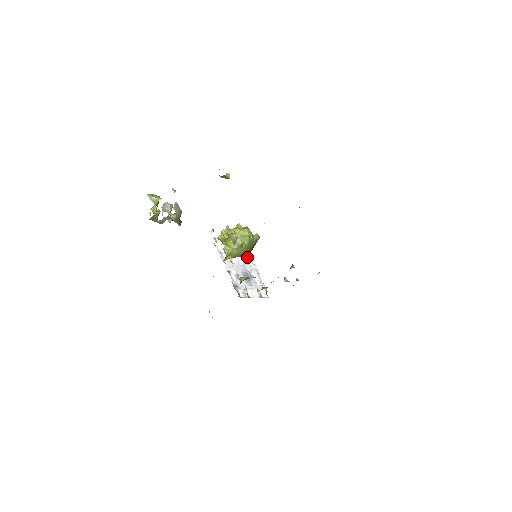
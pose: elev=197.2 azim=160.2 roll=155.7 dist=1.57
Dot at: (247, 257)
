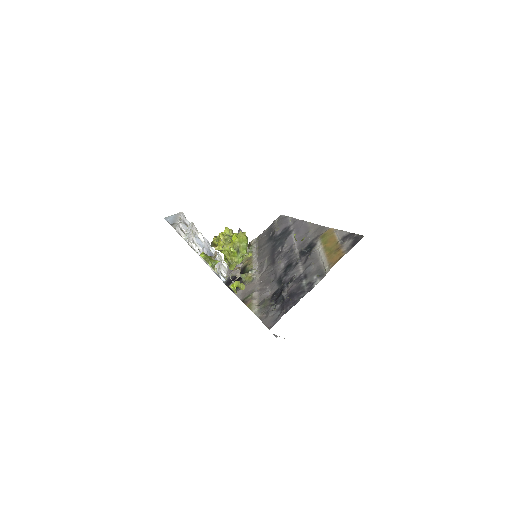
Dot at: occluded
